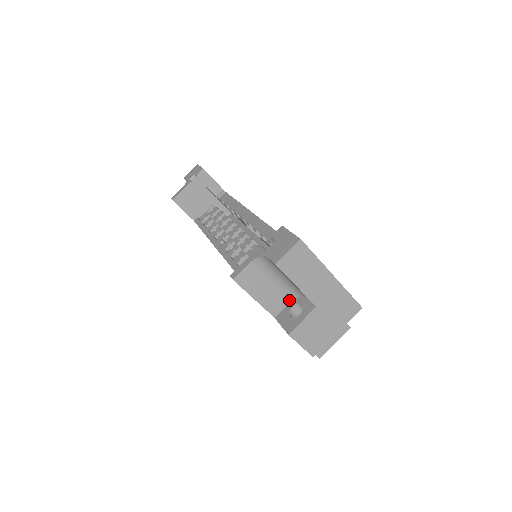
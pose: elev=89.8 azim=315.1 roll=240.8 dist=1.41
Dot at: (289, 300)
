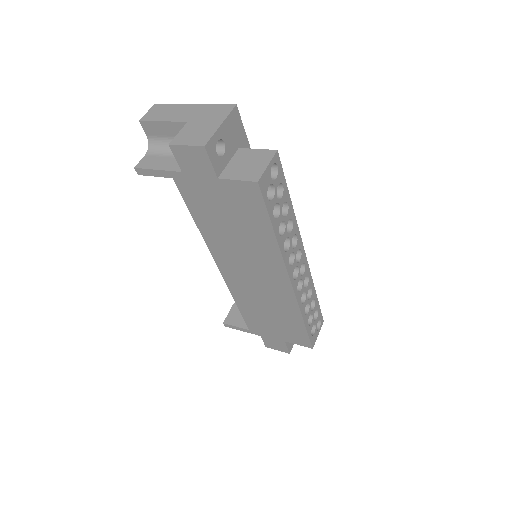
Dot at: occluded
